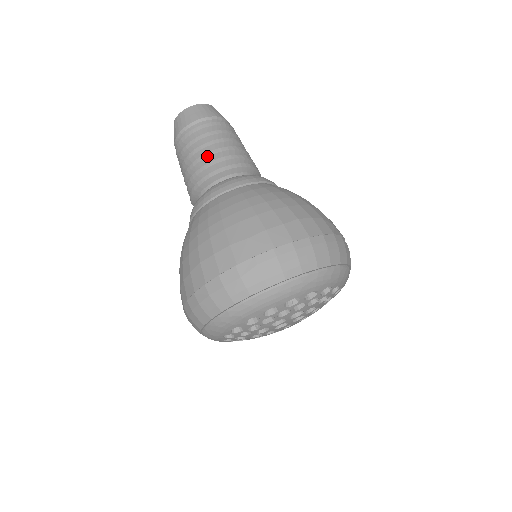
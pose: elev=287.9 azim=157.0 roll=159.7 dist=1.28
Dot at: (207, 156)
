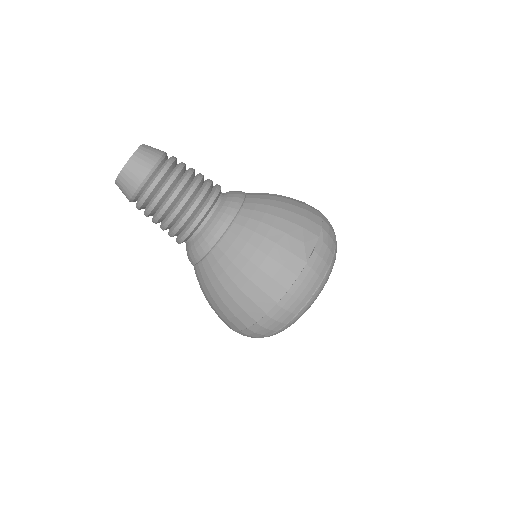
Dot at: (168, 224)
